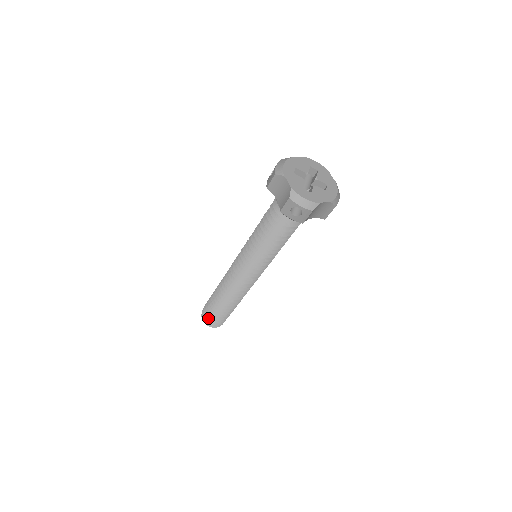
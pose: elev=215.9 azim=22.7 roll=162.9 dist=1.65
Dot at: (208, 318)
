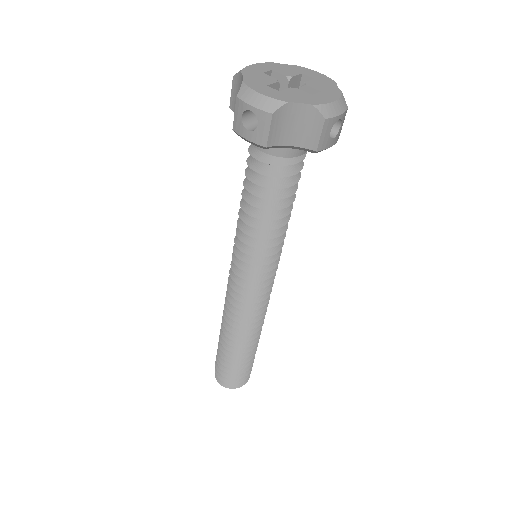
Dot at: (217, 369)
